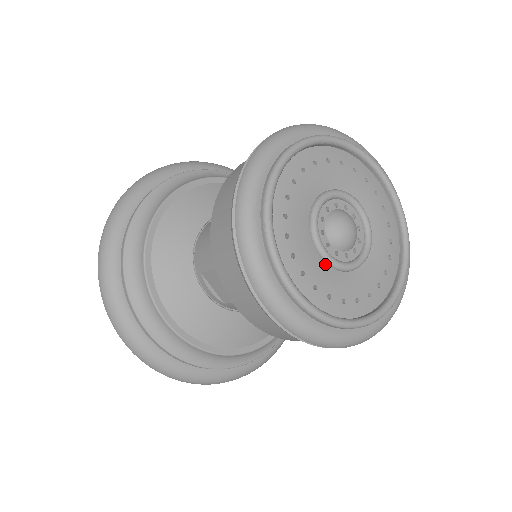
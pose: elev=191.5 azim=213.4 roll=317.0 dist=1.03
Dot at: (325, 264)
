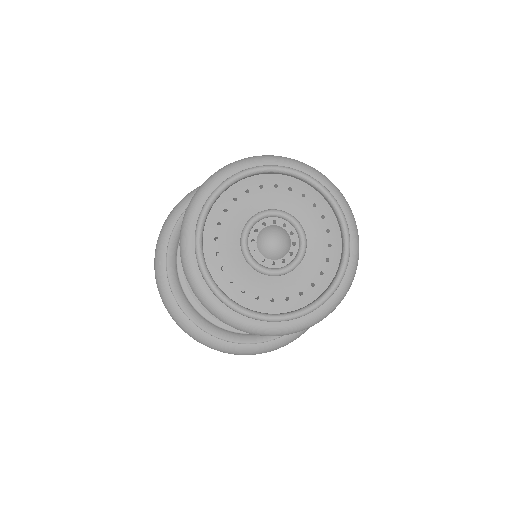
Dot at: (248, 266)
